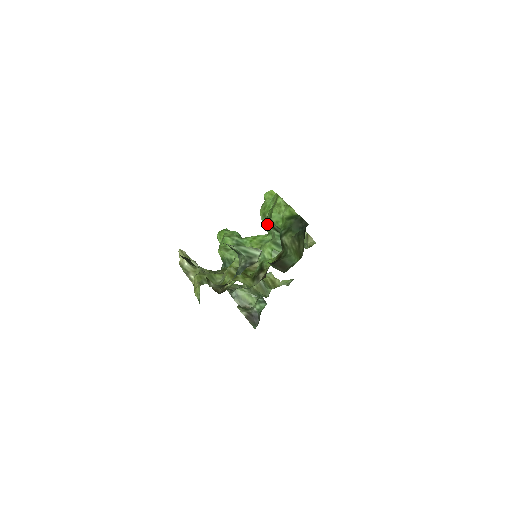
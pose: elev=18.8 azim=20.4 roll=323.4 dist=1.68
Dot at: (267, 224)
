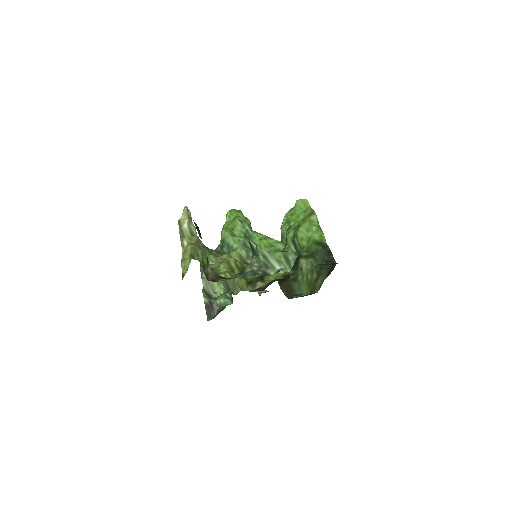
Dot at: (289, 234)
